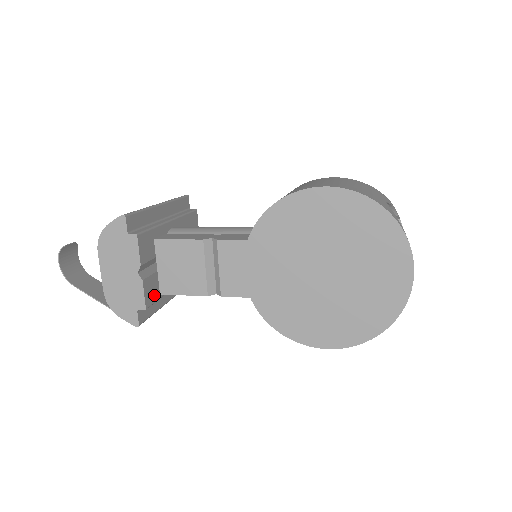
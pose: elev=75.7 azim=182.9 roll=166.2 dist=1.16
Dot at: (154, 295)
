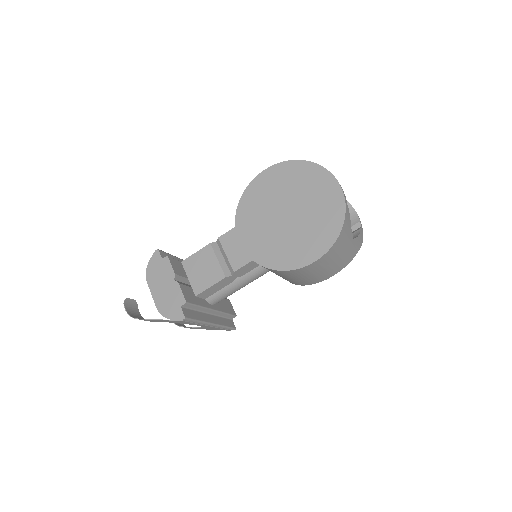
Dot at: (192, 299)
